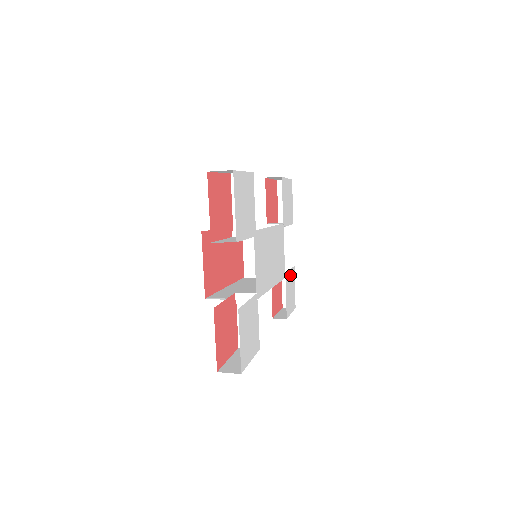
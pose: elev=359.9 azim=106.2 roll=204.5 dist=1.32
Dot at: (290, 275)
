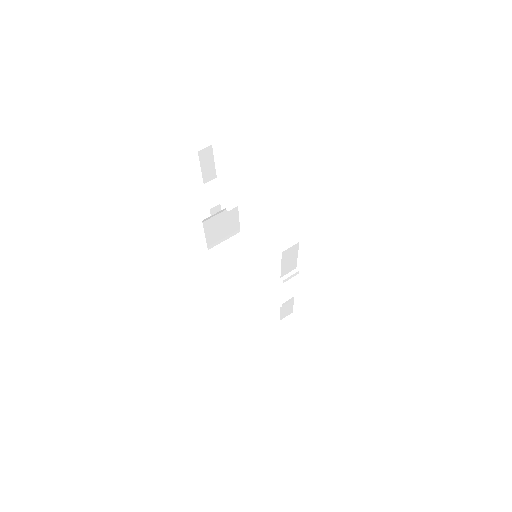
Dot at: occluded
